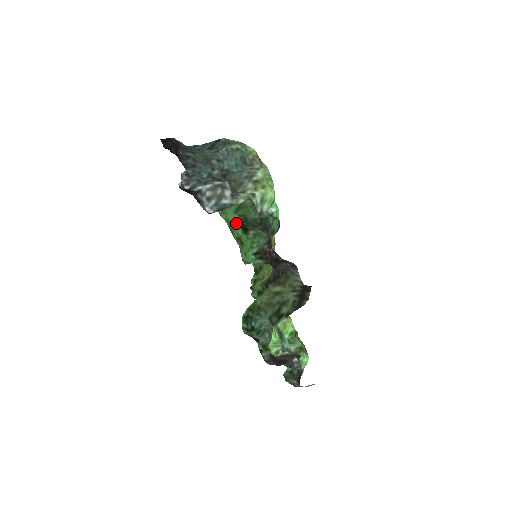
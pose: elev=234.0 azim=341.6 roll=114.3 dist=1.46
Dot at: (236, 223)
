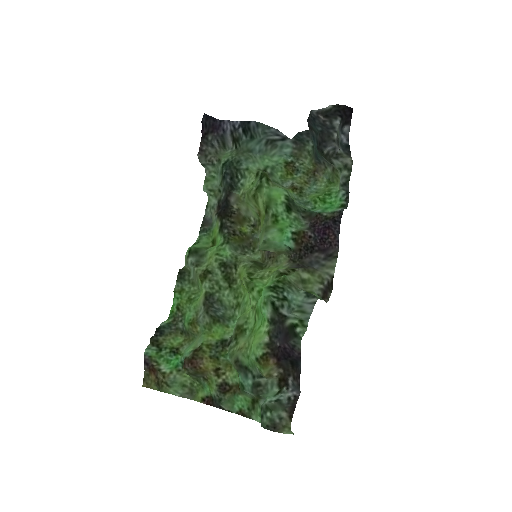
Dot at: (281, 200)
